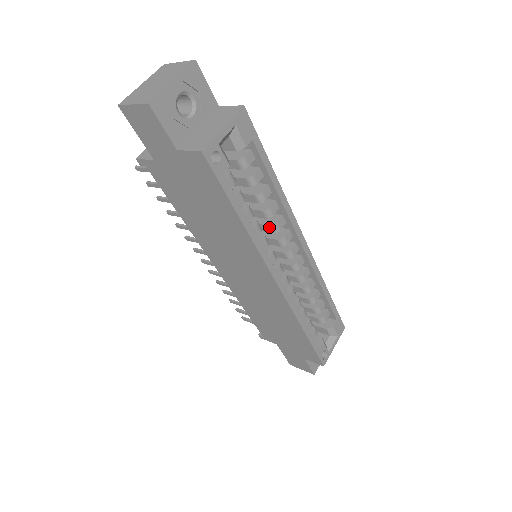
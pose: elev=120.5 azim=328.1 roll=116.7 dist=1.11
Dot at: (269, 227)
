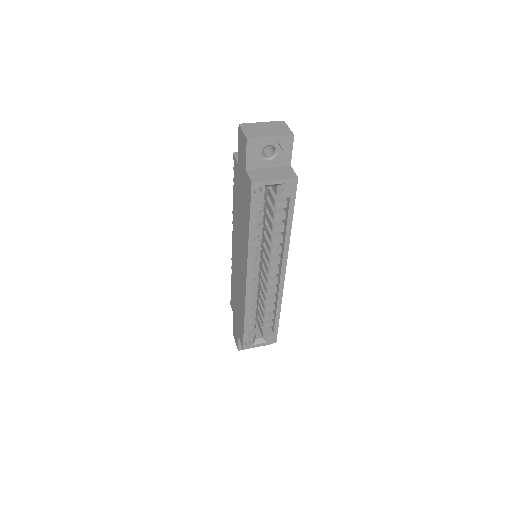
Dot at: (269, 247)
